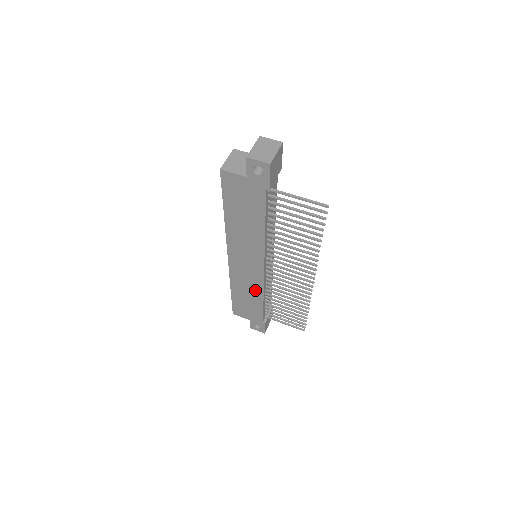
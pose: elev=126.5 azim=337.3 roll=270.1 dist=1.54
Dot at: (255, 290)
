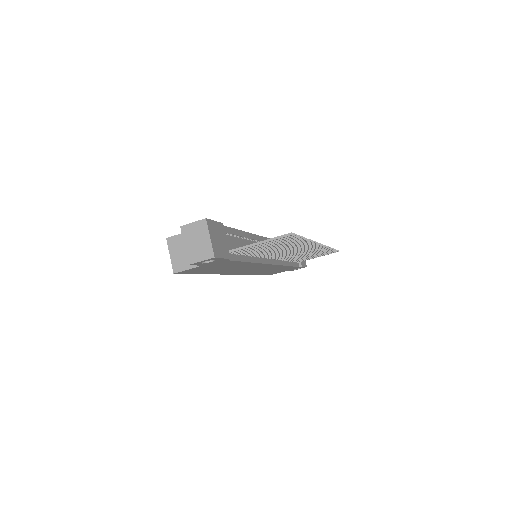
Dot at: occluded
